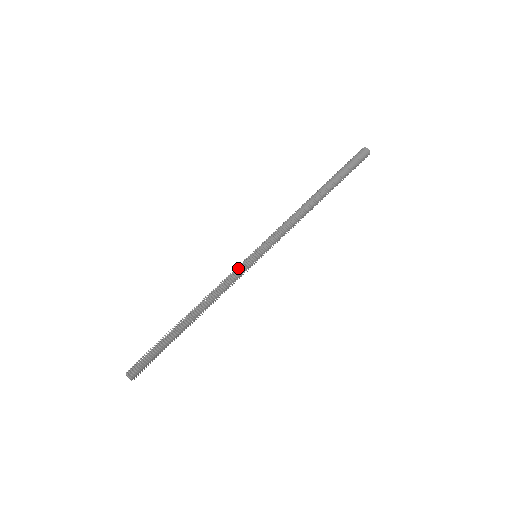
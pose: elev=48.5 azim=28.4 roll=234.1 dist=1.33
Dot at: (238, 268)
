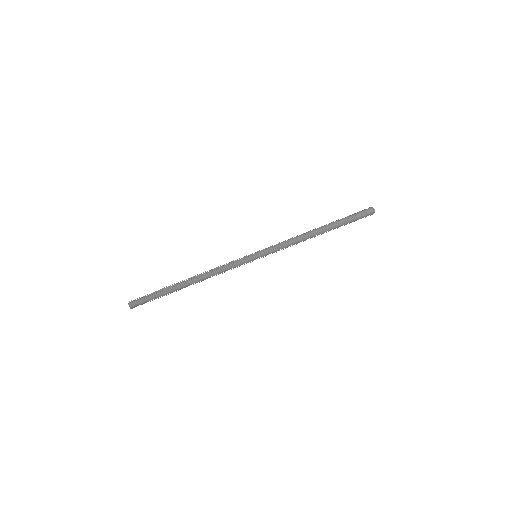
Dot at: (239, 259)
